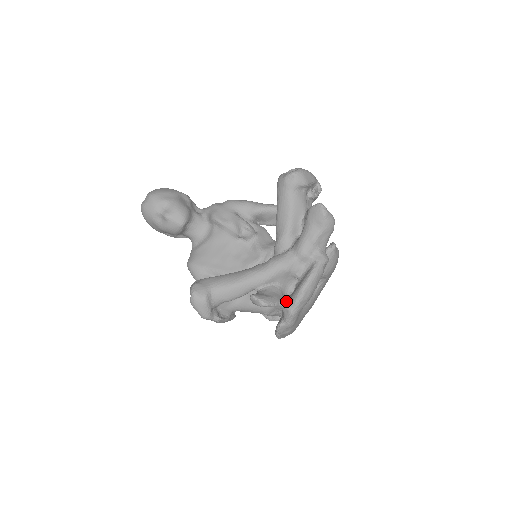
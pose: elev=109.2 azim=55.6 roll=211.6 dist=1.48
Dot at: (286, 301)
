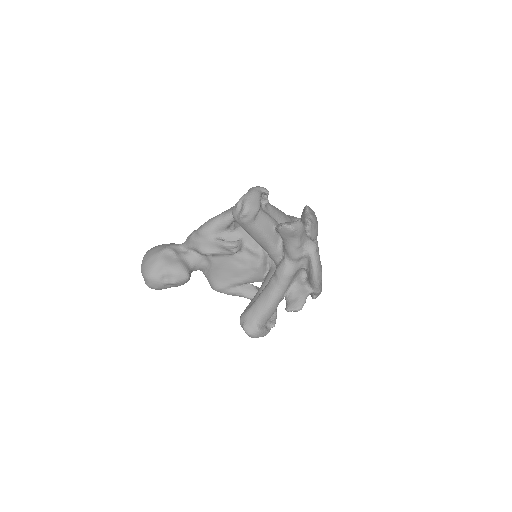
Dot at: (308, 288)
